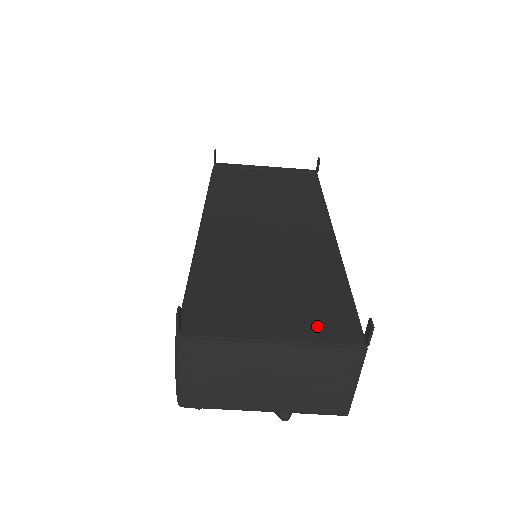
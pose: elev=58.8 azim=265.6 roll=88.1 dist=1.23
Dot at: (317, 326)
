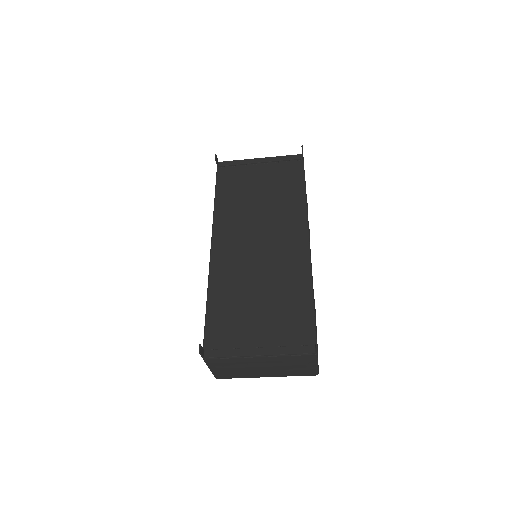
Dot at: (287, 339)
